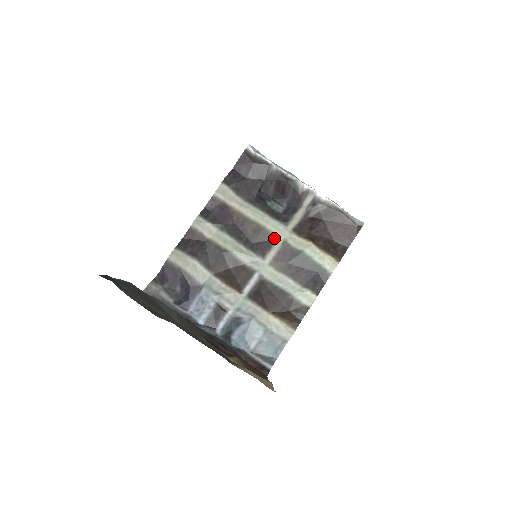
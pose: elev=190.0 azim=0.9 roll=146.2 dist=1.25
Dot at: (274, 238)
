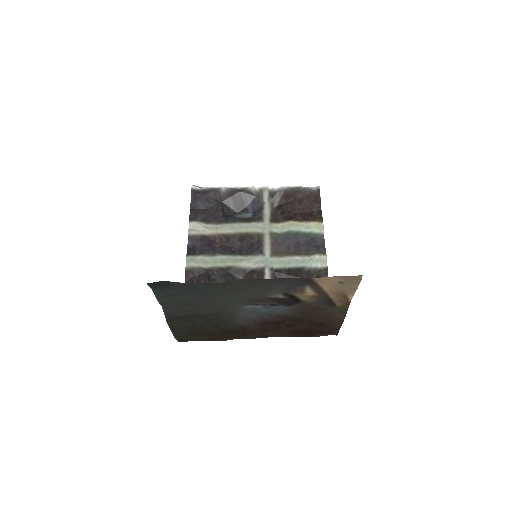
Dot at: (260, 236)
